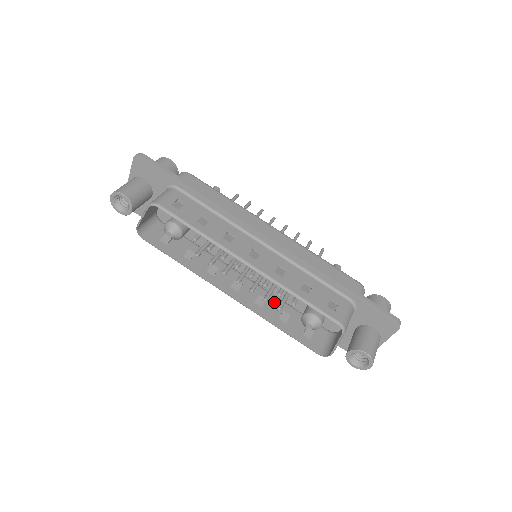
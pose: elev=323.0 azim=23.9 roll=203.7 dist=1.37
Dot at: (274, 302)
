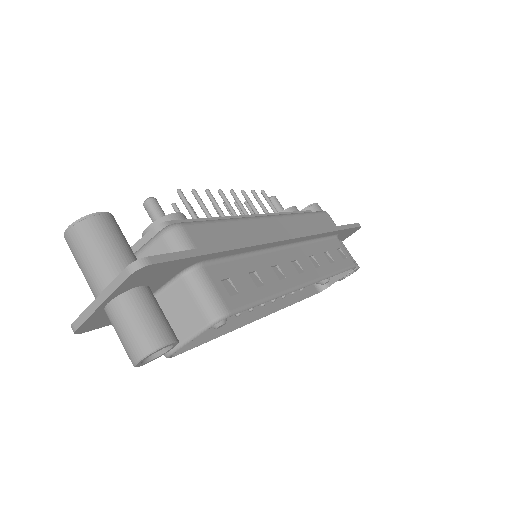
Dot at: occluded
